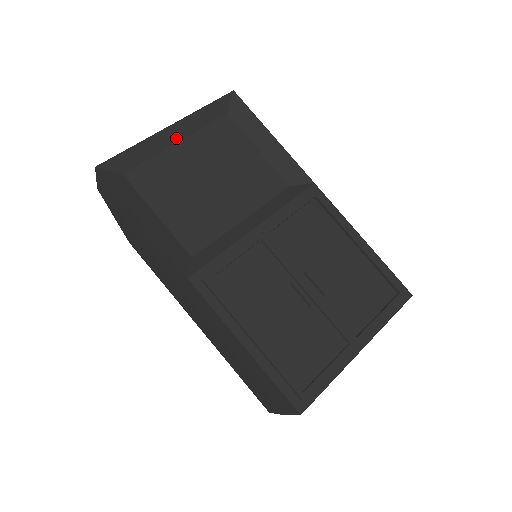
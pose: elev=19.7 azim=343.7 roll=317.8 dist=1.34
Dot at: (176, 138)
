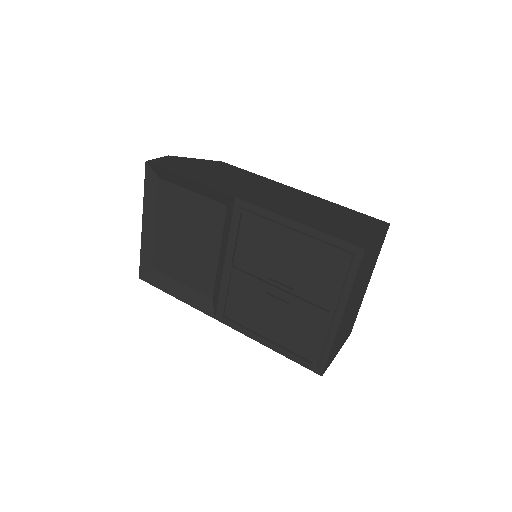
Dot at: (152, 225)
